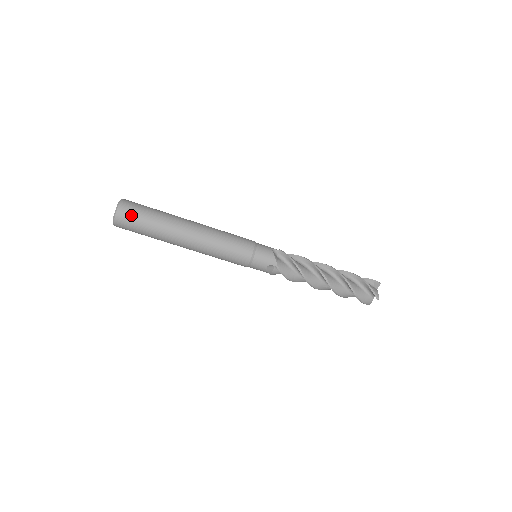
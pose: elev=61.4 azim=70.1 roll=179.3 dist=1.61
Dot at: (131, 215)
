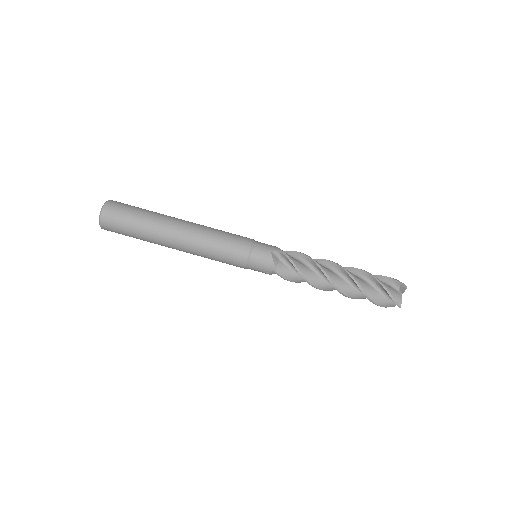
Dot at: (123, 204)
